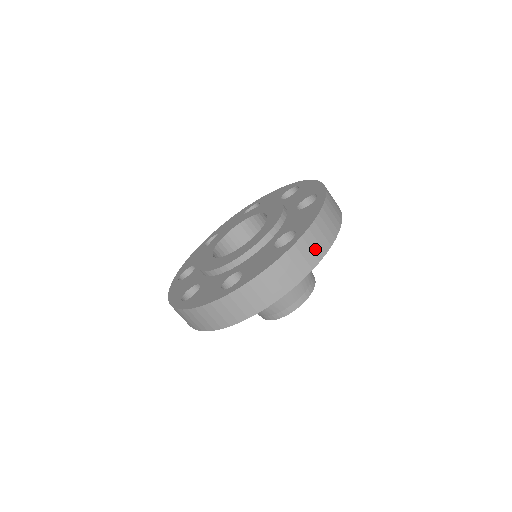
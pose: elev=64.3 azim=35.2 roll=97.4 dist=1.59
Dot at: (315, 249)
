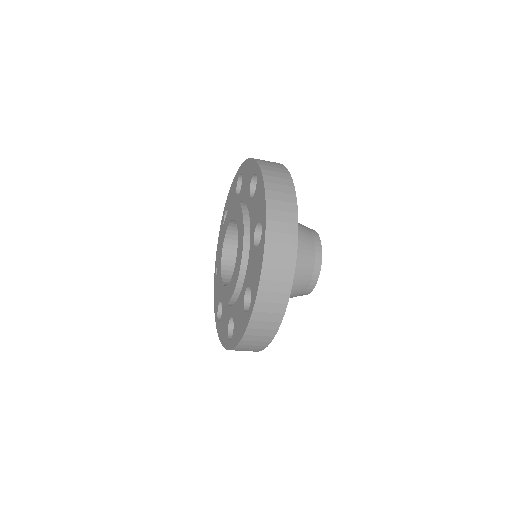
Dot at: (273, 309)
